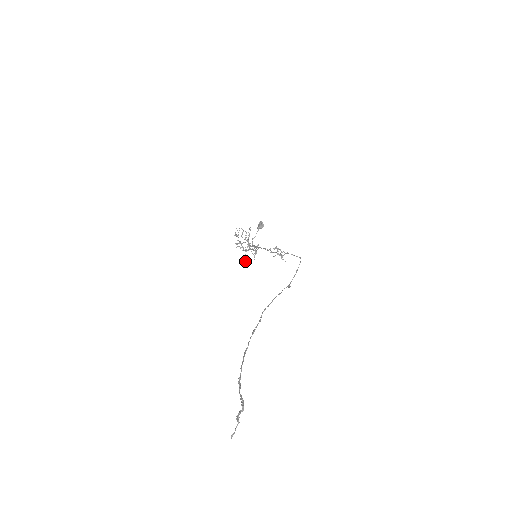
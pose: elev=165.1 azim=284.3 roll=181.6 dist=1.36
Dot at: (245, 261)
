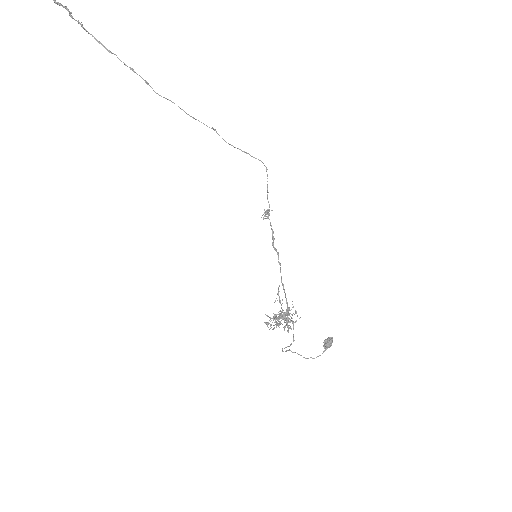
Dot at: (265, 323)
